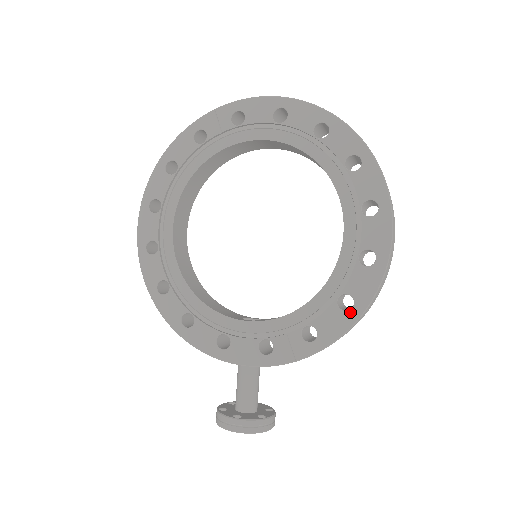
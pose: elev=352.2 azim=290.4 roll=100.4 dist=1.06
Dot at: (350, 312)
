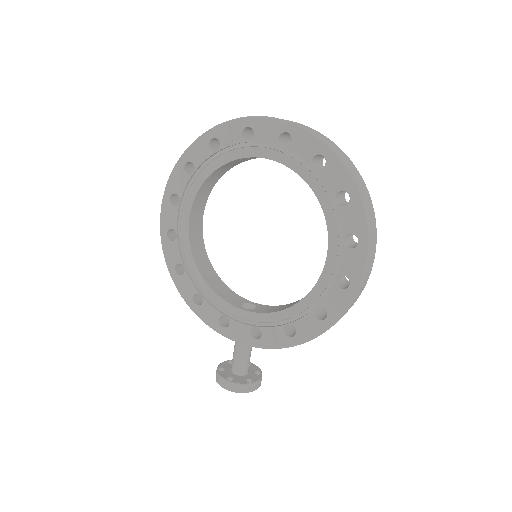
Dot at: (323, 322)
